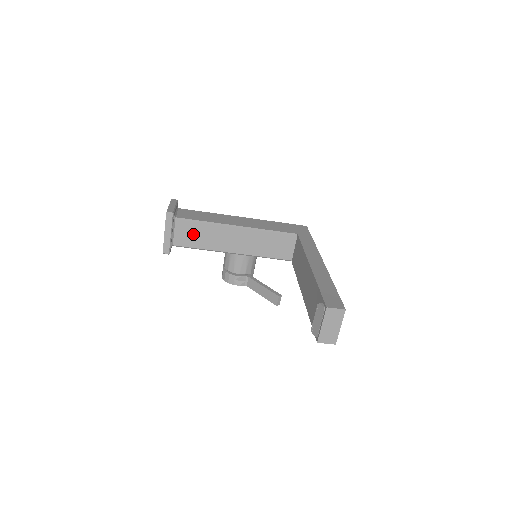
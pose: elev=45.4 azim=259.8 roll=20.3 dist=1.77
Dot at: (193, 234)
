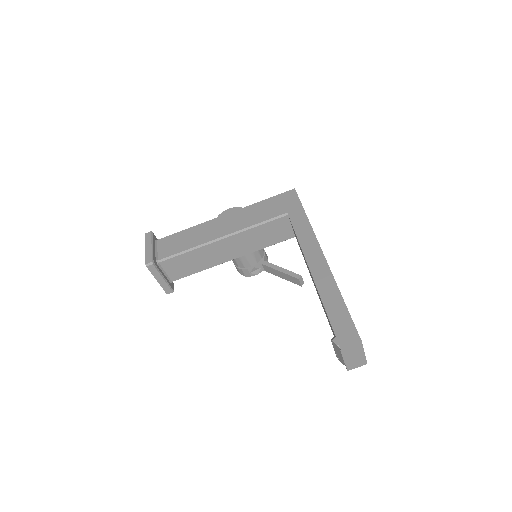
Dot at: (184, 265)
